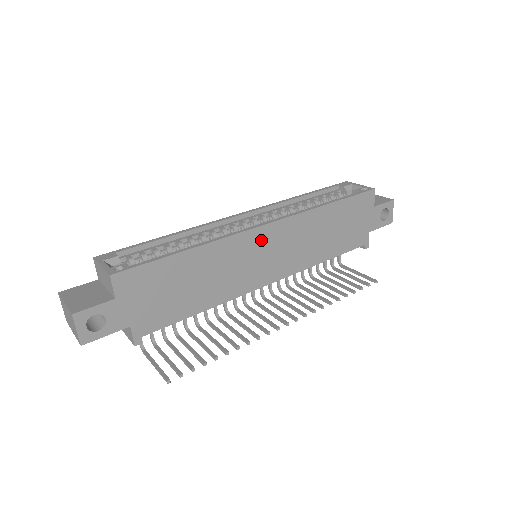
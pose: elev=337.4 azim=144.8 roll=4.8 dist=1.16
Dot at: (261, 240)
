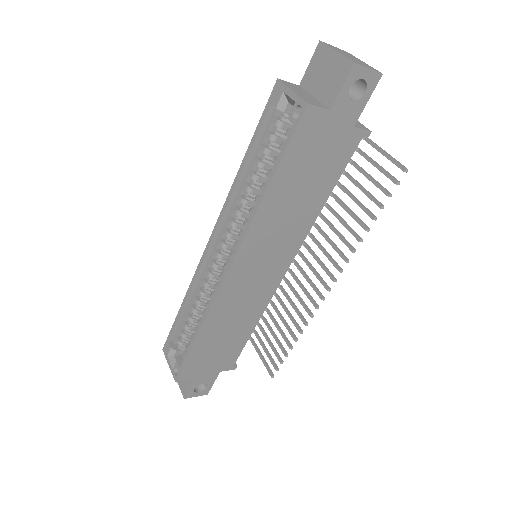
Dot at: (239, 277)
